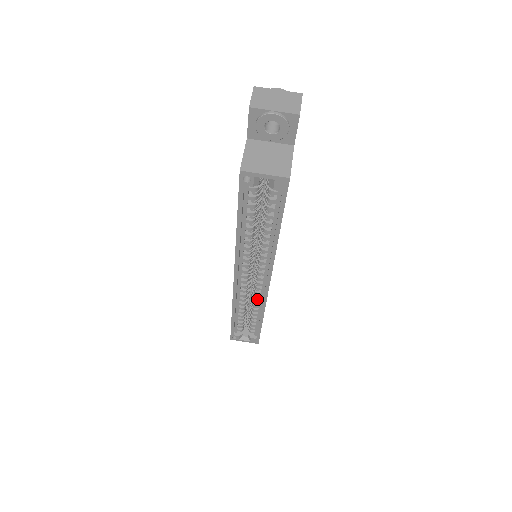
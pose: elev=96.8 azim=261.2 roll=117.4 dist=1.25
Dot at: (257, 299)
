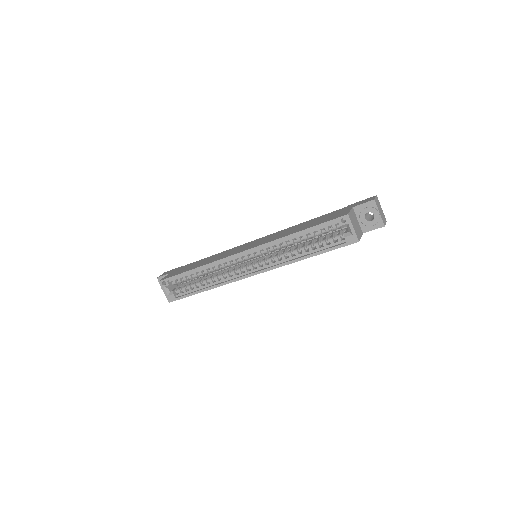
Dot at: (225, 276)
